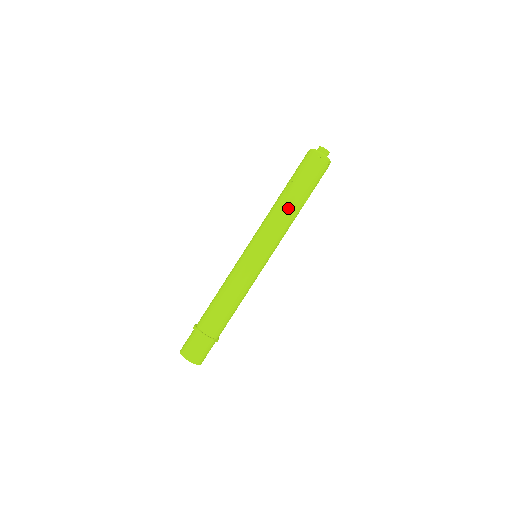
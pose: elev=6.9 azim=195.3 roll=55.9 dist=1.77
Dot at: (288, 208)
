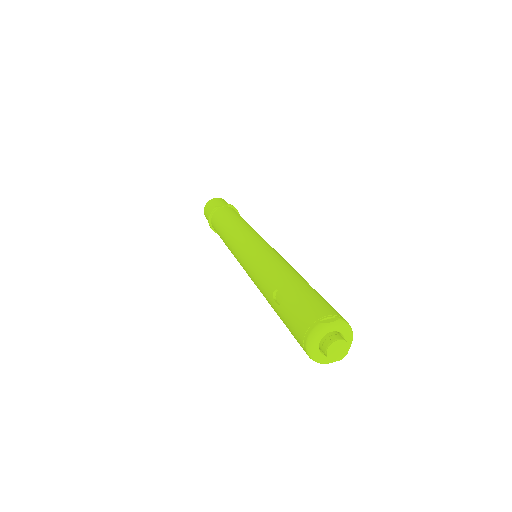
Dot at: (267, 300)
